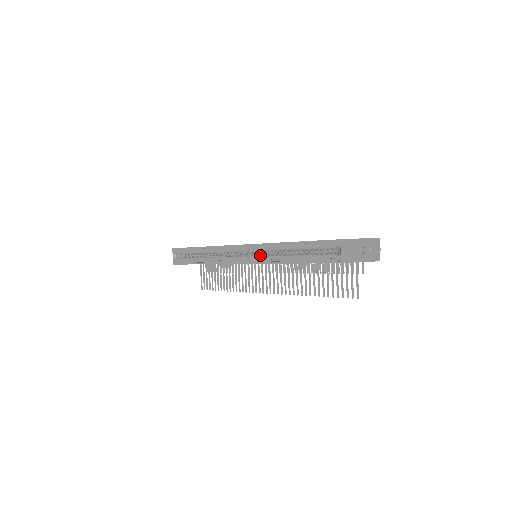
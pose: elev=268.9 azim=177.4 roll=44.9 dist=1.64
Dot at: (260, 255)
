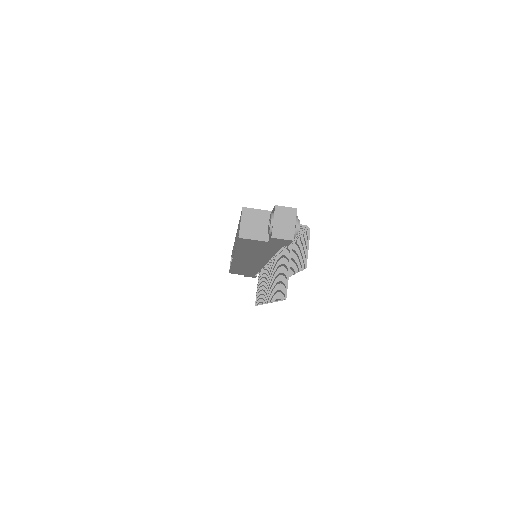
Dot at: occluded
